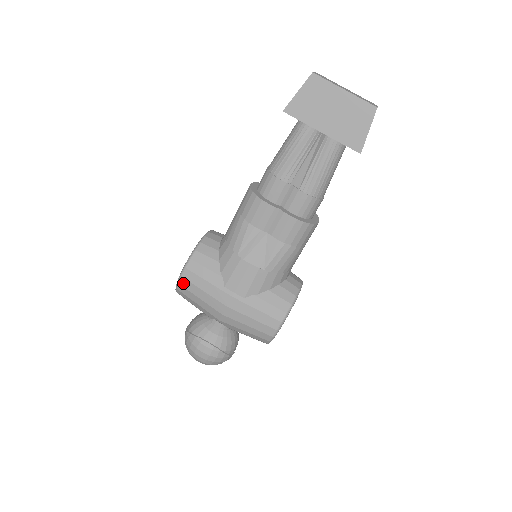
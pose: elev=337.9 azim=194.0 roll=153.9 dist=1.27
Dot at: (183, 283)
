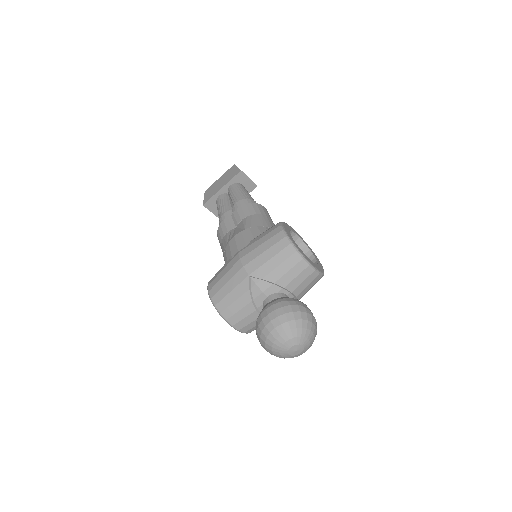
Dot at: (212, 293)
